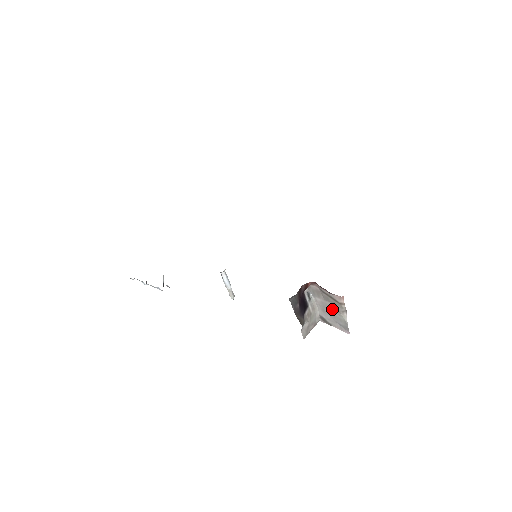
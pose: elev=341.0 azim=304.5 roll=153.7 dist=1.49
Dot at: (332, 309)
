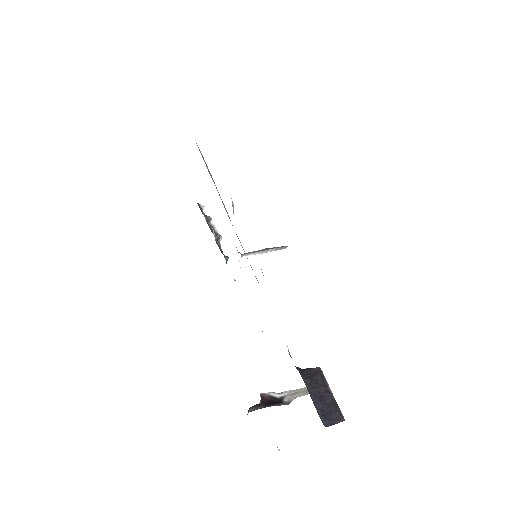
Dot at: occluded
